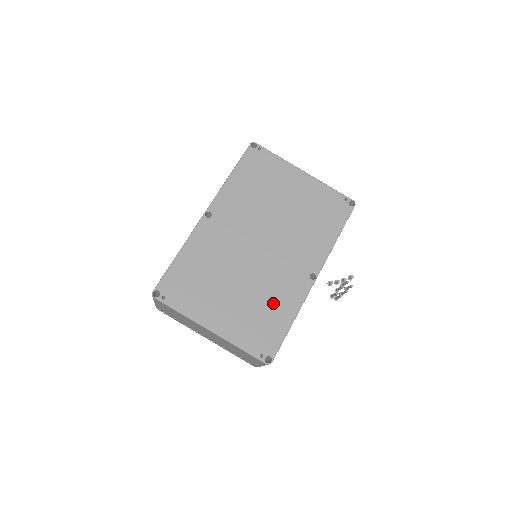
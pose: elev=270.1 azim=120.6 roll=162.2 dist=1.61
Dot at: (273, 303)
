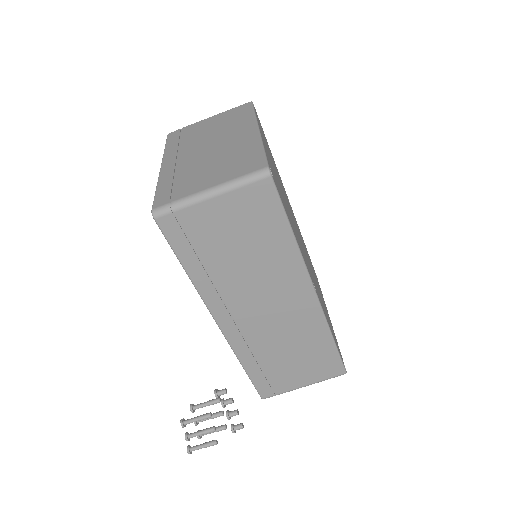
Dot at: (291, 221)
